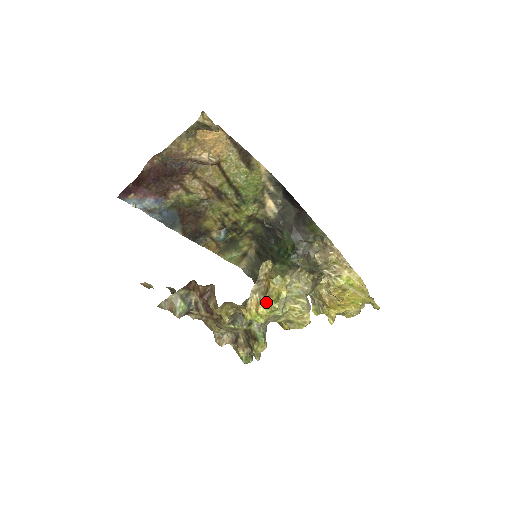
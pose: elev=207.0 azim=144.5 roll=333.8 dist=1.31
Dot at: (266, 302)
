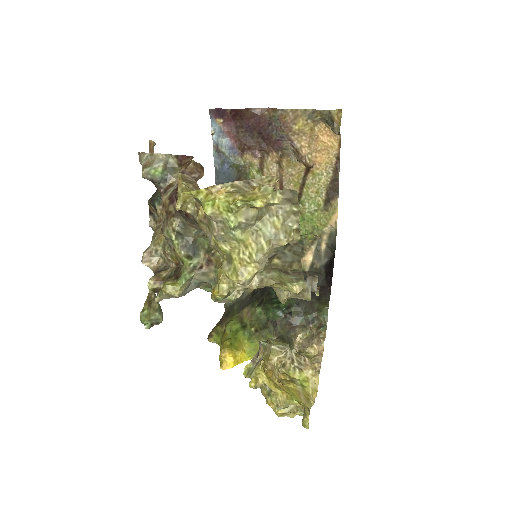
Dot at: (233, 196)
